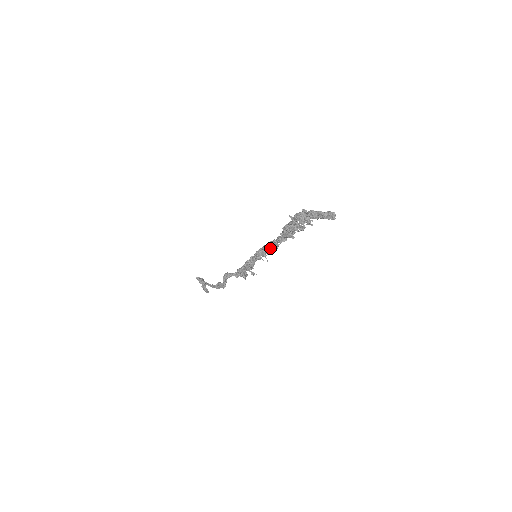
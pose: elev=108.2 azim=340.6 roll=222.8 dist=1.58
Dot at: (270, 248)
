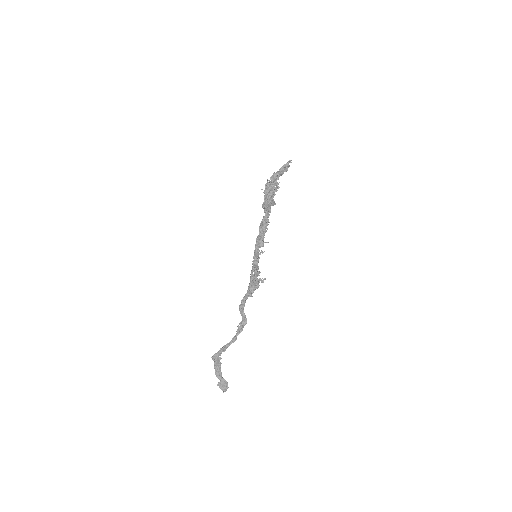
Dot at: (264, 226)
